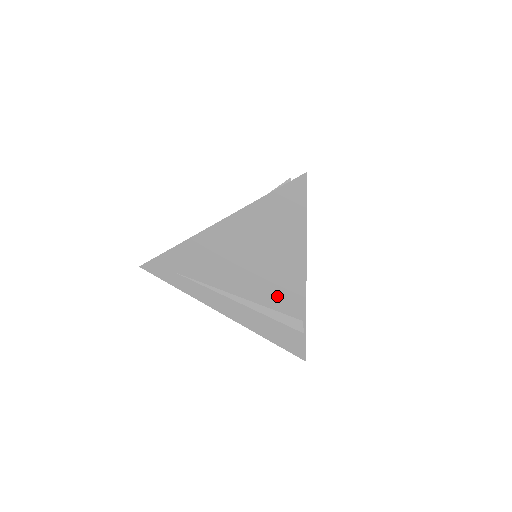
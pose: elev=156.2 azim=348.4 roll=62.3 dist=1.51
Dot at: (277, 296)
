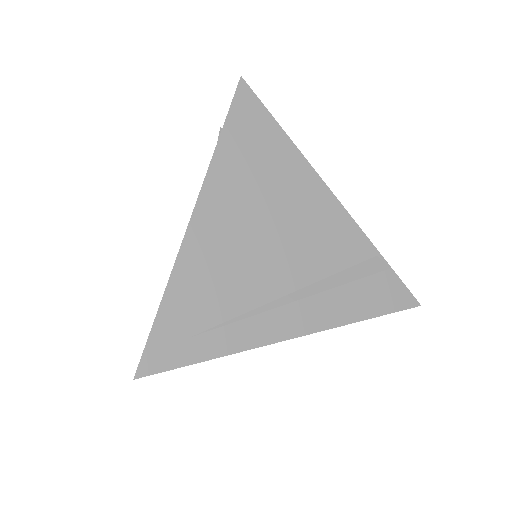
Dot at: (329, 250)
